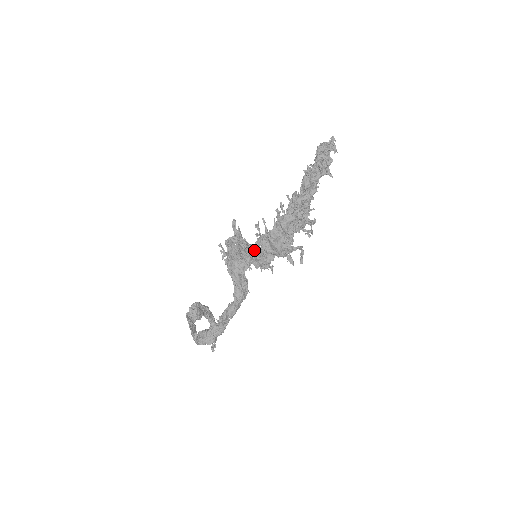
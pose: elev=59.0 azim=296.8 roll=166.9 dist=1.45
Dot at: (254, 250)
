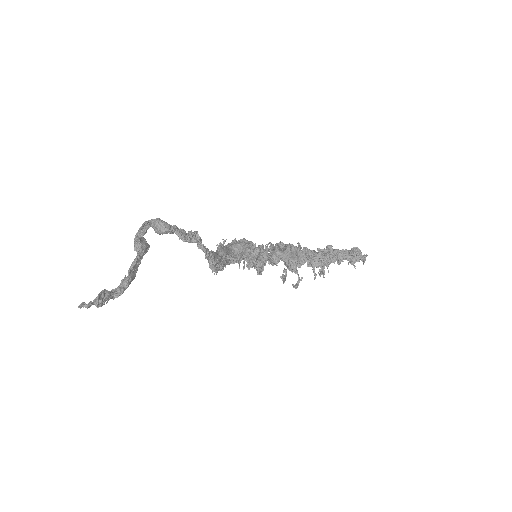
Dot at: occluded
